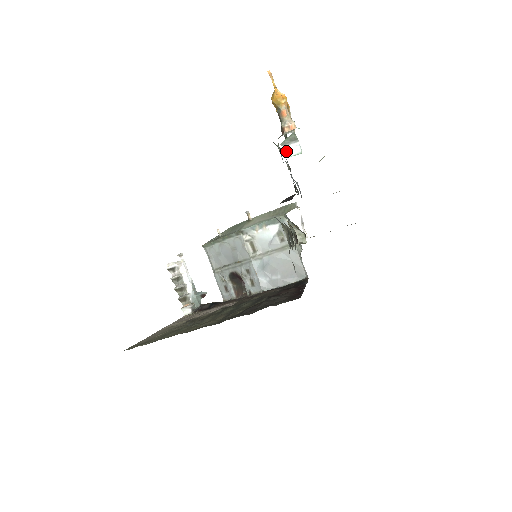
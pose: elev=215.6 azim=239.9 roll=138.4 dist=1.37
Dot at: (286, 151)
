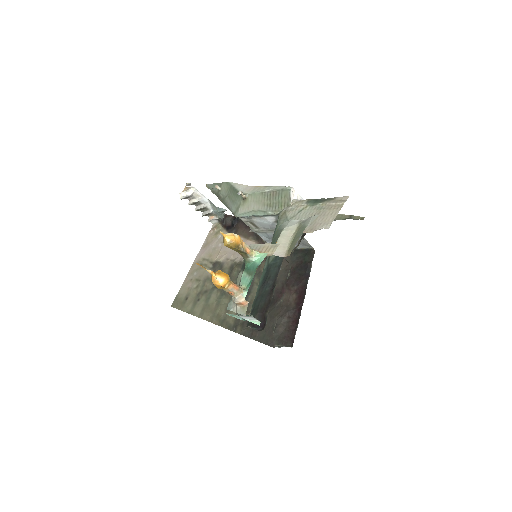
Dot at: (244, 318)
